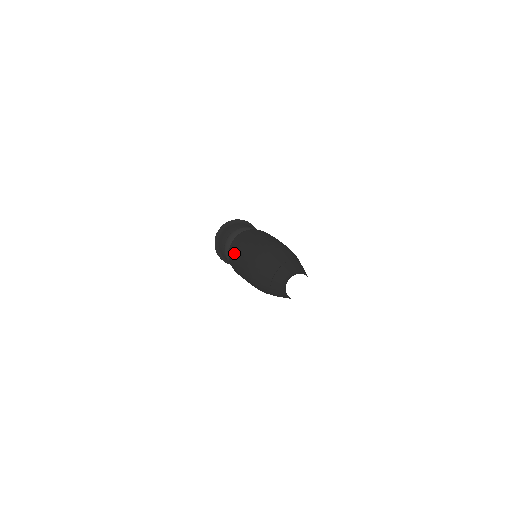
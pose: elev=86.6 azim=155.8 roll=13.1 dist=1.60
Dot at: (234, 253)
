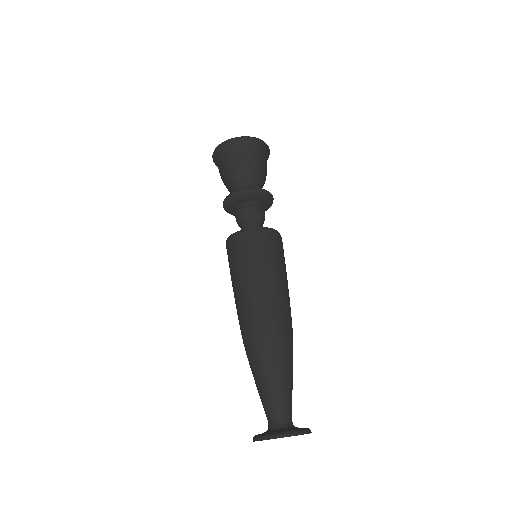
Dot at: (249, 263)
